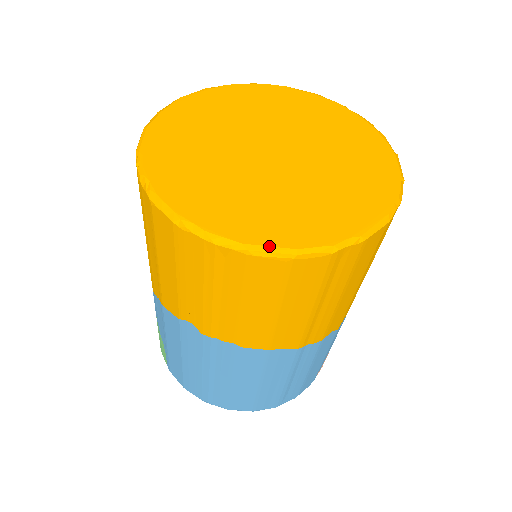
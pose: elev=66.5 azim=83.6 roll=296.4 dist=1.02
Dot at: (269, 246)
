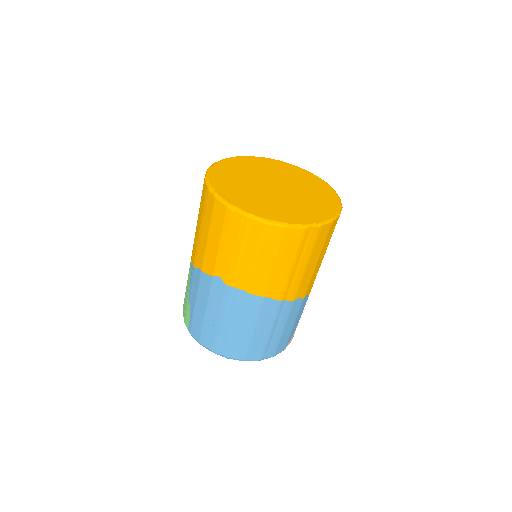
Dot at: (274, 220)
